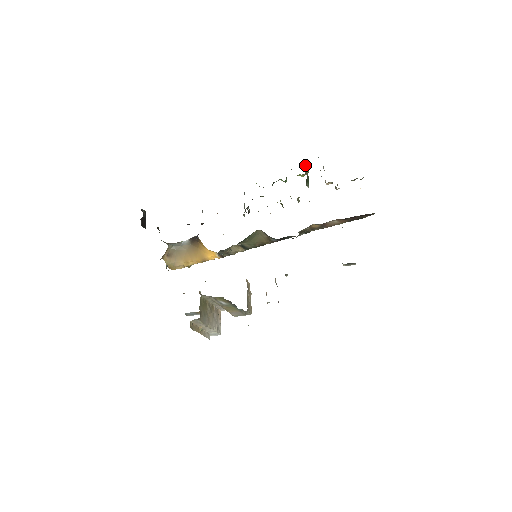
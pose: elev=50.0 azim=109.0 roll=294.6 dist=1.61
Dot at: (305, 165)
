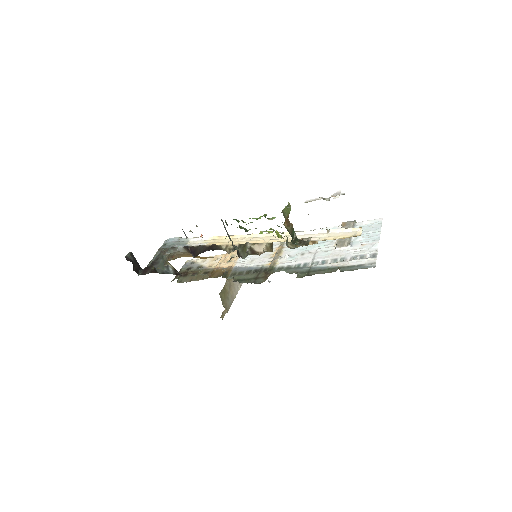
Dot at: (285, 219)
